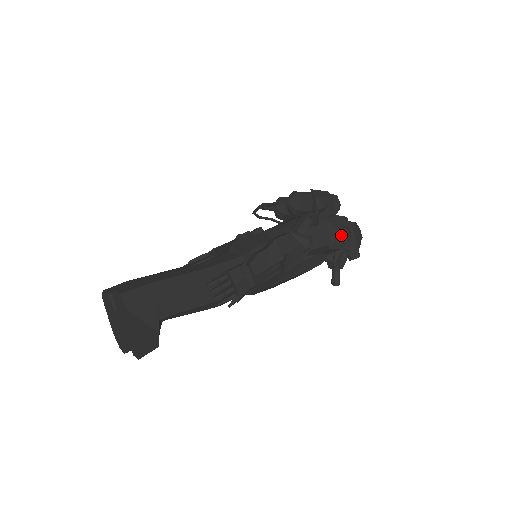
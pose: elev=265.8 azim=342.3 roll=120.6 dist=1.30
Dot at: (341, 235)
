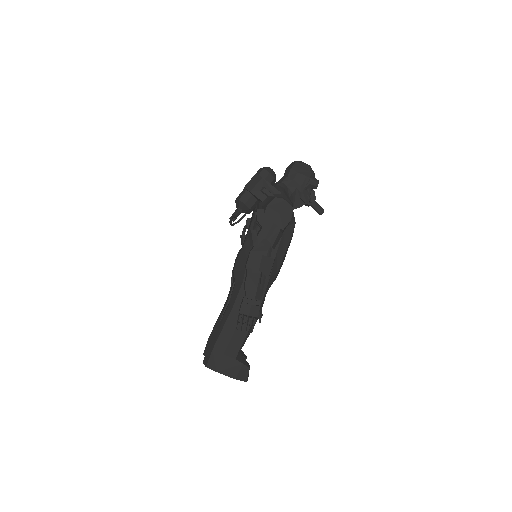
Dot at: (282, 214)
